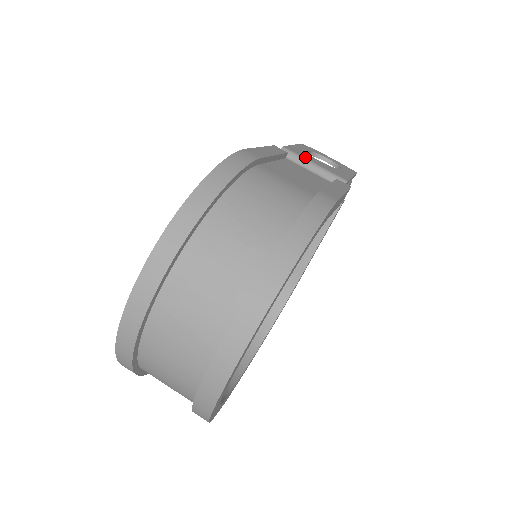
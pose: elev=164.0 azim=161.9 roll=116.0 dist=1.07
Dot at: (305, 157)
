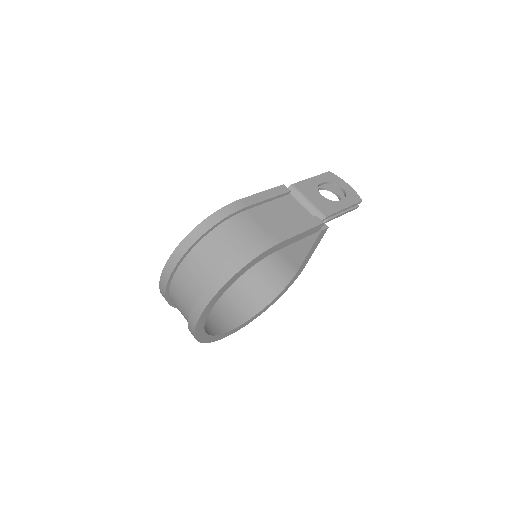
Dot at: (305, 194)
